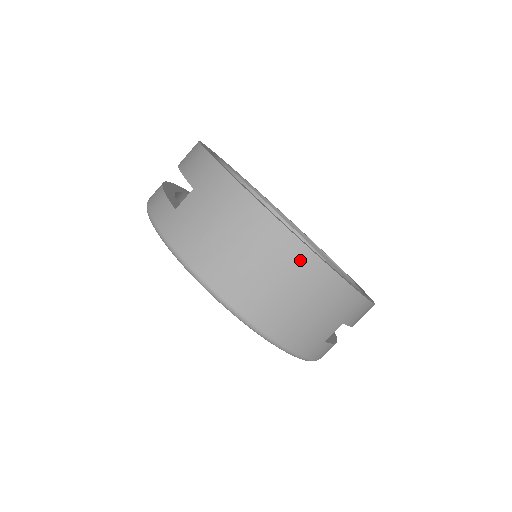
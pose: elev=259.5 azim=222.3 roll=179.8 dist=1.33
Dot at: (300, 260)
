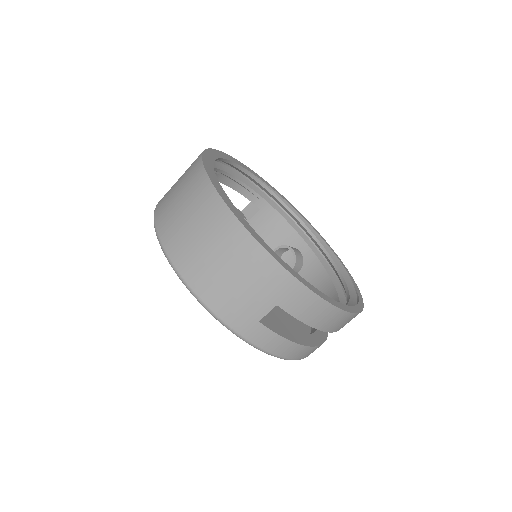
Dot at: (223, 221)
